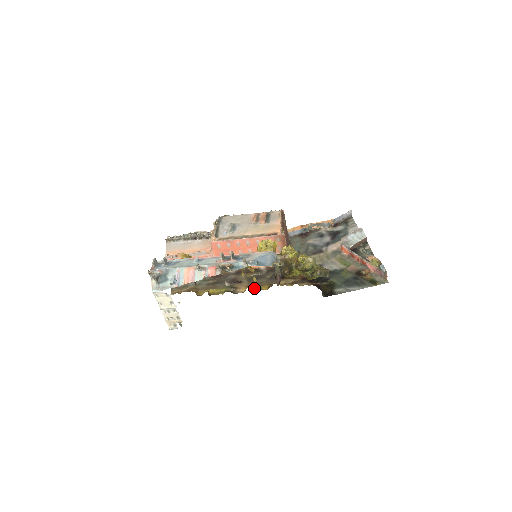
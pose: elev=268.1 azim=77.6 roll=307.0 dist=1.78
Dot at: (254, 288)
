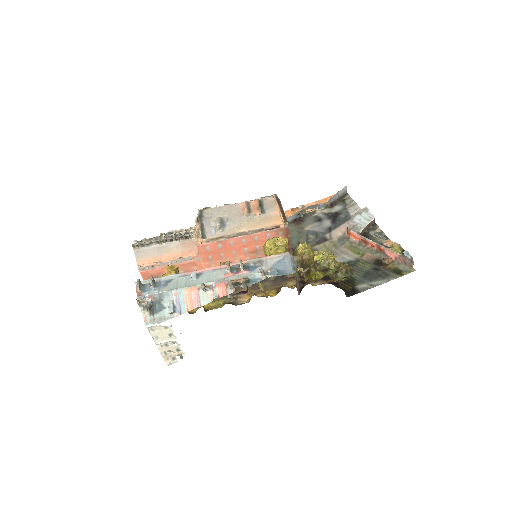
Dot at: (259, 295)
